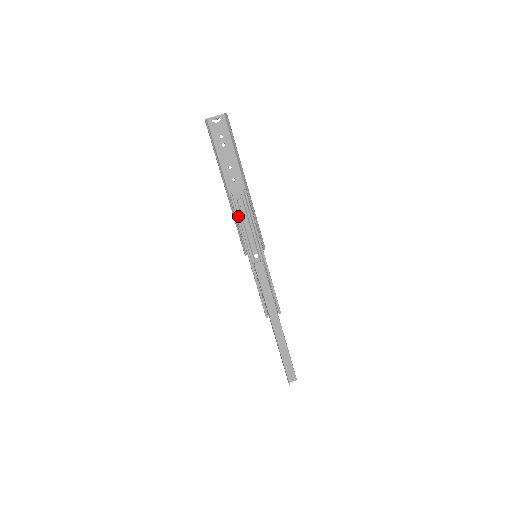
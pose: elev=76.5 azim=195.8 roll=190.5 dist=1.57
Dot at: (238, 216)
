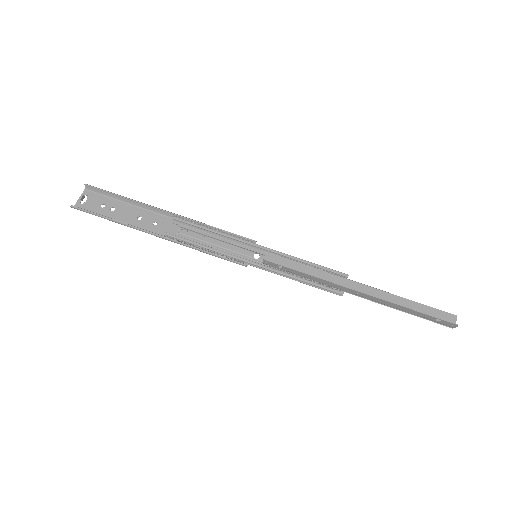
Dot at: (195, 242)
